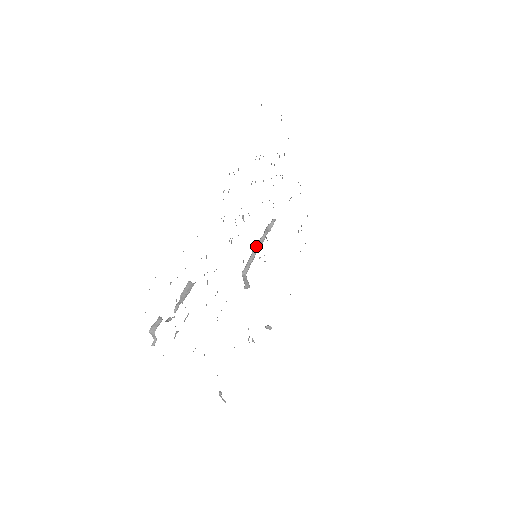
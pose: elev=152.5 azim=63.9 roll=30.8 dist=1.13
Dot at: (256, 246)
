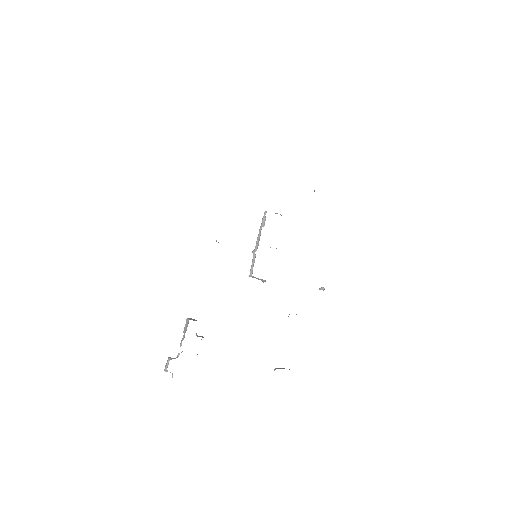
Dot at: (255, 246)
